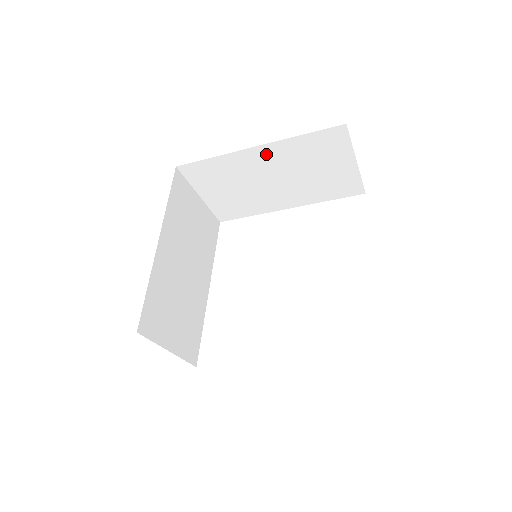
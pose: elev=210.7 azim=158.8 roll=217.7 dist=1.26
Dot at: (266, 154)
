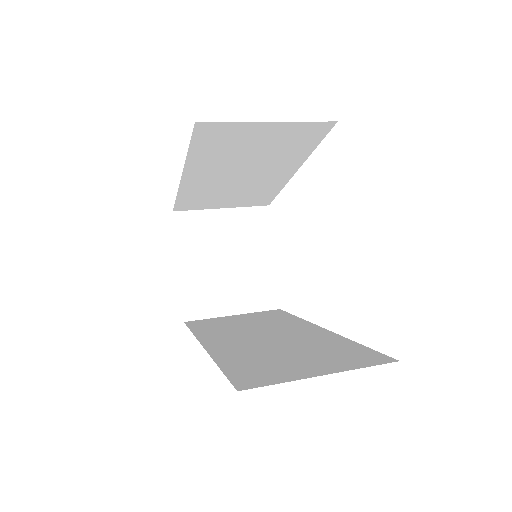
Dot at: occluded
